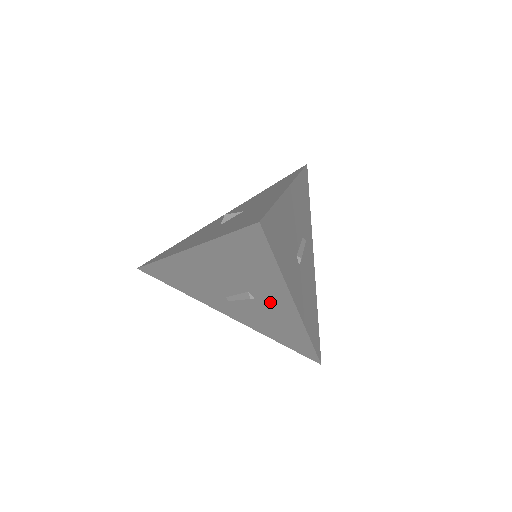
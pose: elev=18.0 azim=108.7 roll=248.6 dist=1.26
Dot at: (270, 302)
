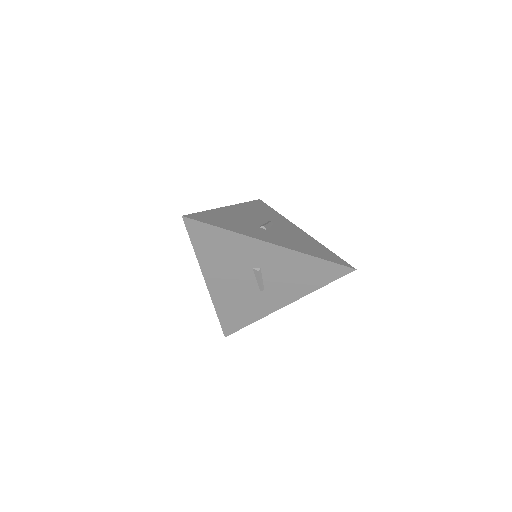
Dot at: (265, 260)
